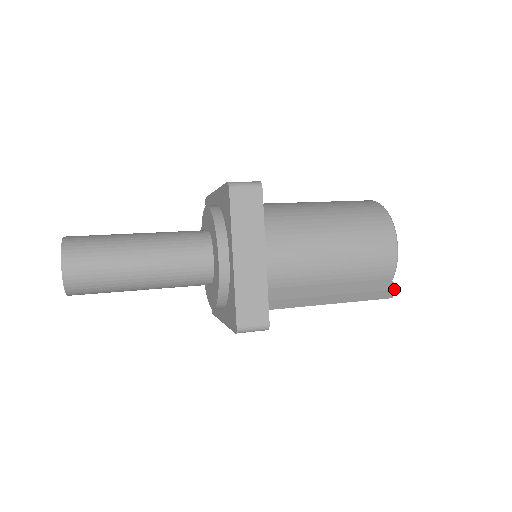
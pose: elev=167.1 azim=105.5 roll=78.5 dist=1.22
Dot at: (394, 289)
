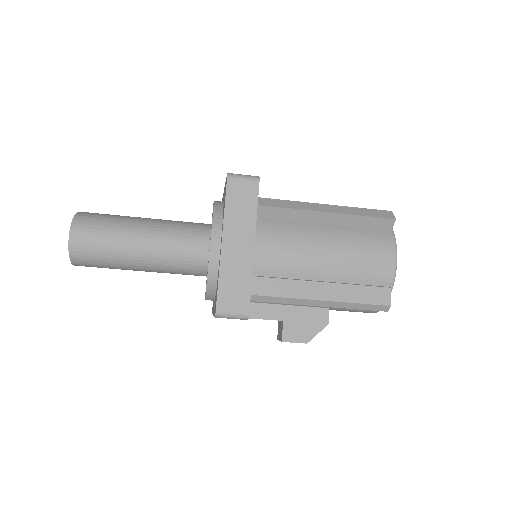
Dot at: (389, 211)
